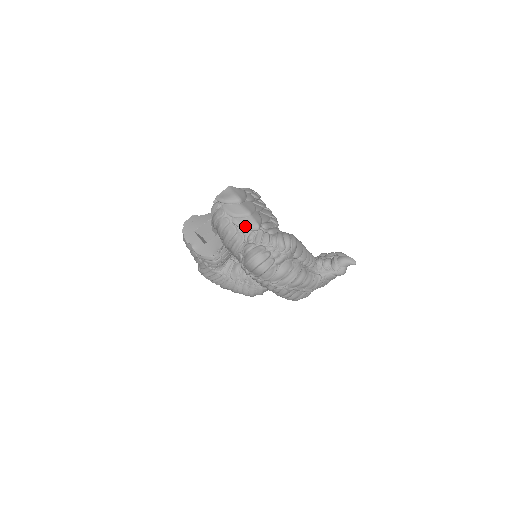
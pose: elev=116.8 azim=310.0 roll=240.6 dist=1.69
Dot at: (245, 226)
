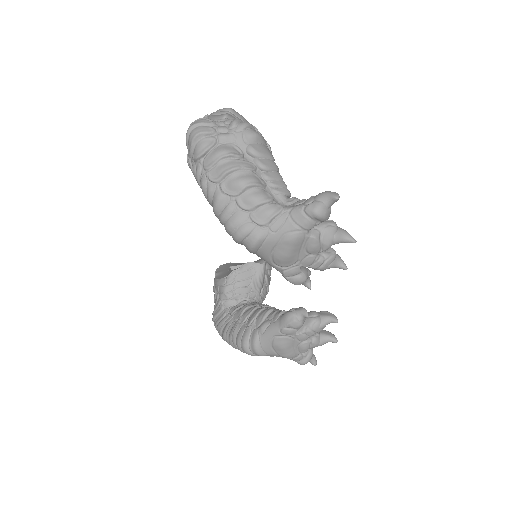
Dot at: (214, 117)
